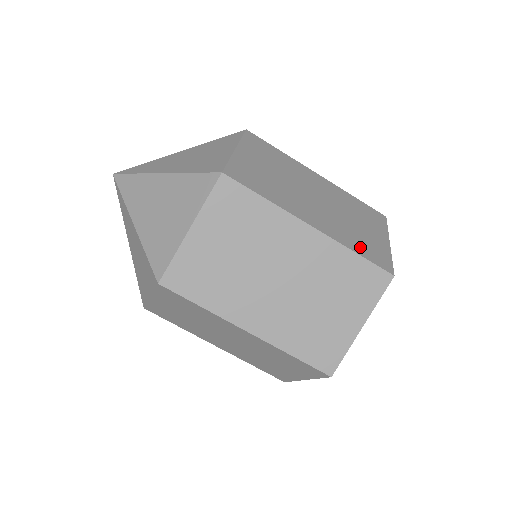
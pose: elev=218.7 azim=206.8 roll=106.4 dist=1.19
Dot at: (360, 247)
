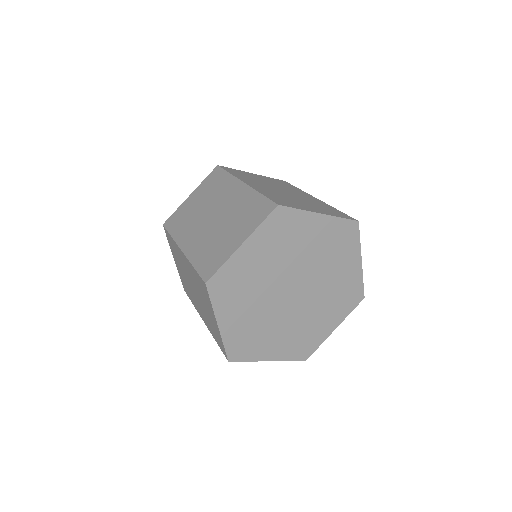
Dot at: (273, 197)
